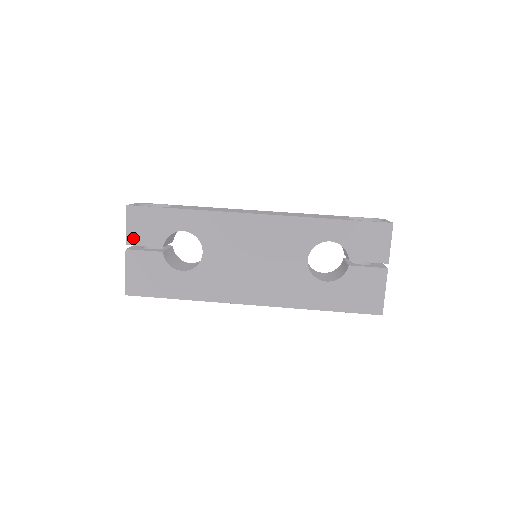
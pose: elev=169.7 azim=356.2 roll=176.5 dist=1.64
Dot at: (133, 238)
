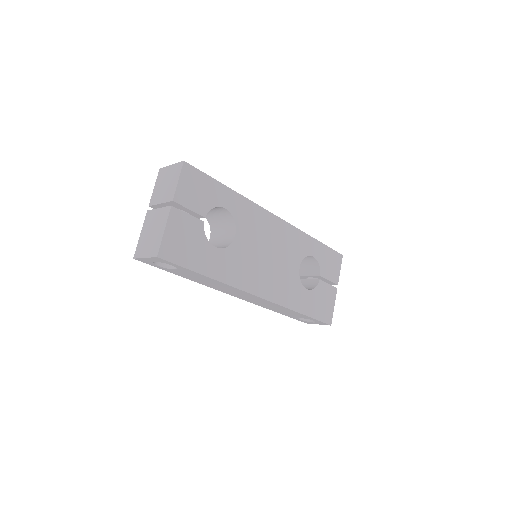
Dot at: (181, 197)
